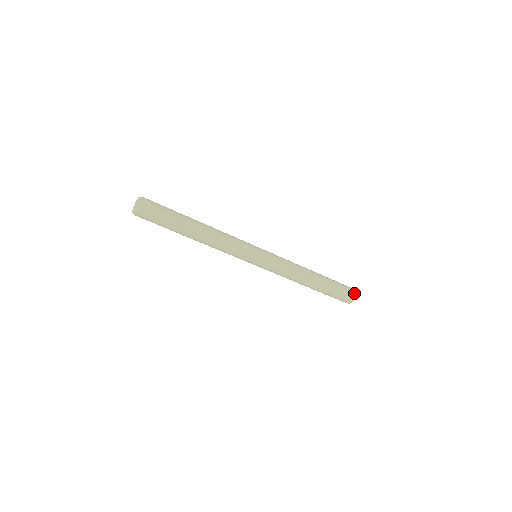
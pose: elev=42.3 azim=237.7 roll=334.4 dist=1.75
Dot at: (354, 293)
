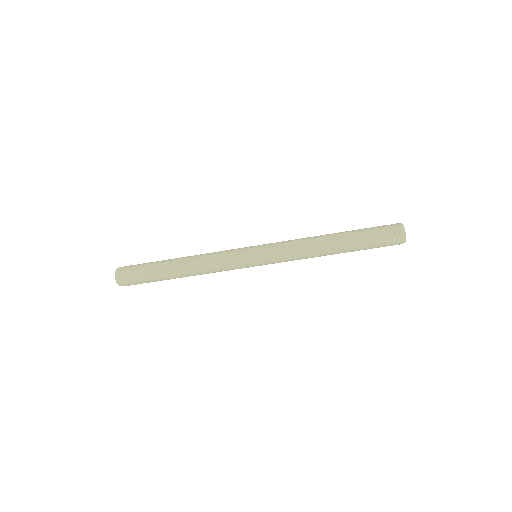
Dot at: (402, 235)
